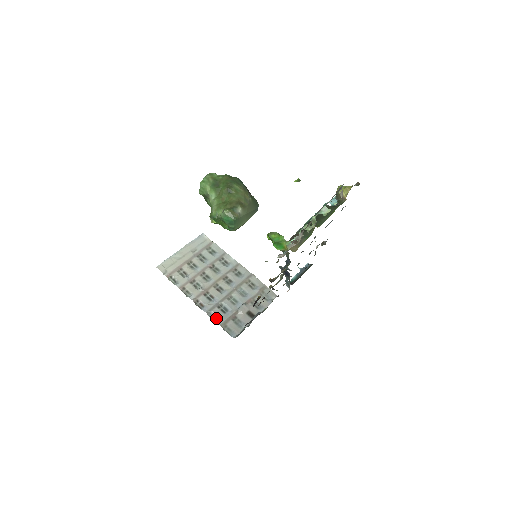
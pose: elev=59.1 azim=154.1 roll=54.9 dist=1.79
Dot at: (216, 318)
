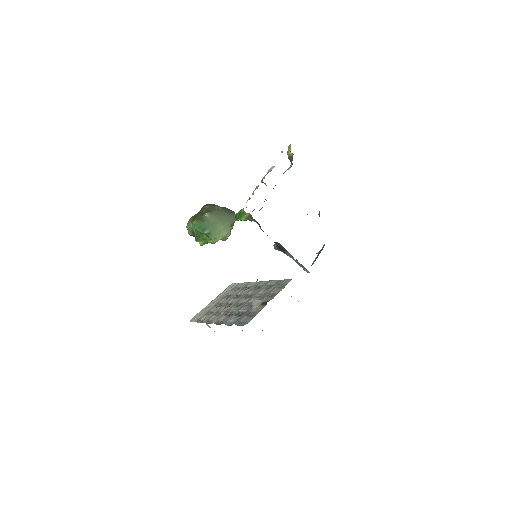
Dot at: occluded
